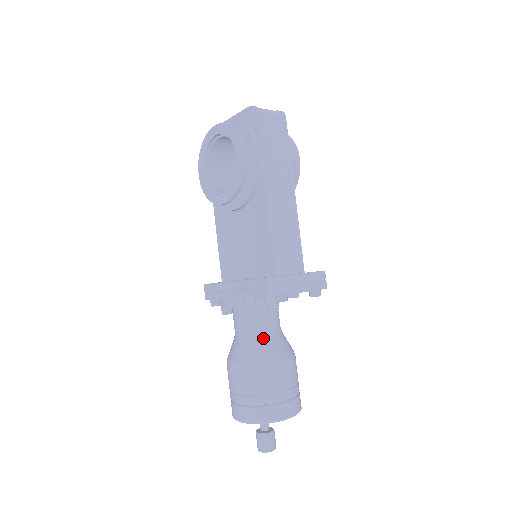
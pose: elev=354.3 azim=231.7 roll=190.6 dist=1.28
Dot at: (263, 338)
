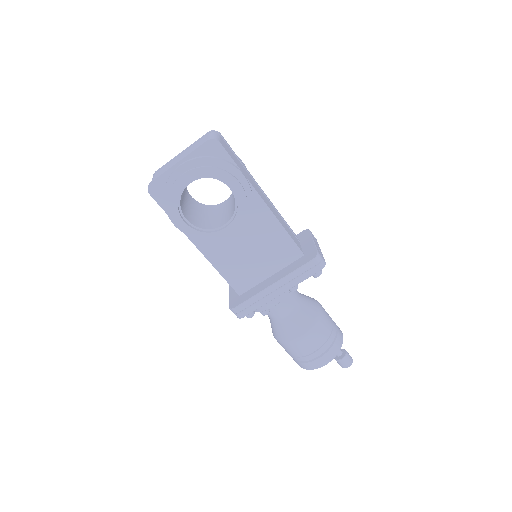
Dot at: (303, 304)
